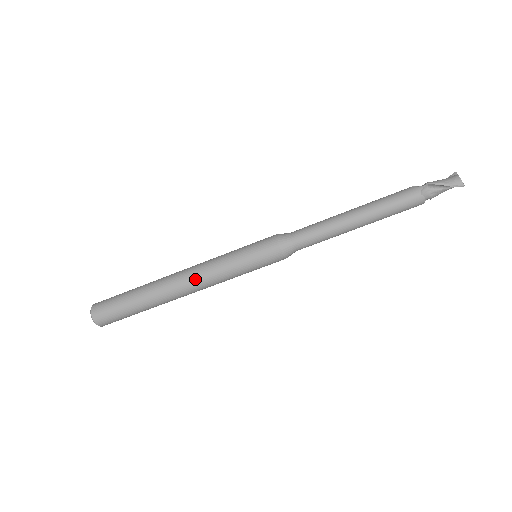
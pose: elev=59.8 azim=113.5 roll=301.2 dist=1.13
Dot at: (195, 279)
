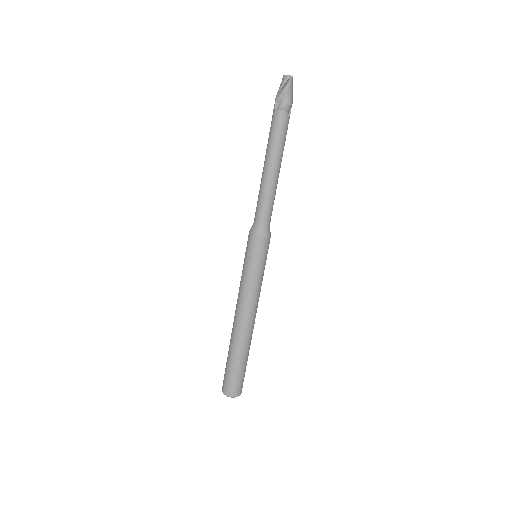
Dot at: (240, 307)
